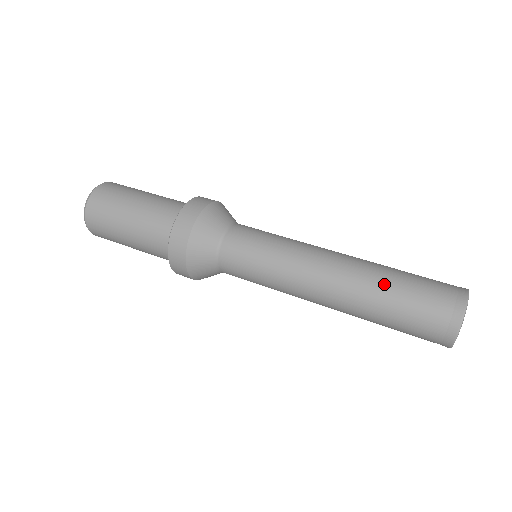
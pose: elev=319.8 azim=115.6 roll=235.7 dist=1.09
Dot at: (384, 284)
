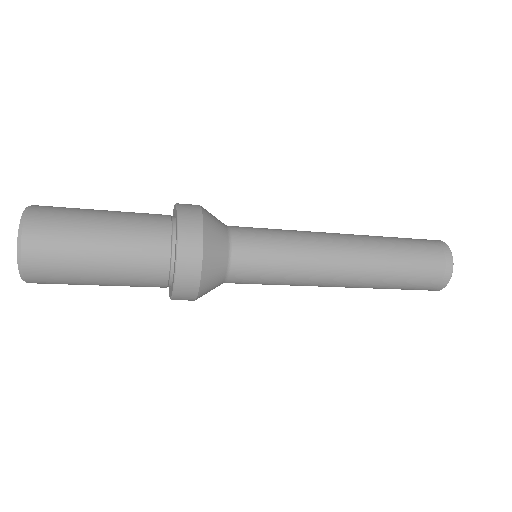
Dot at: occluded
